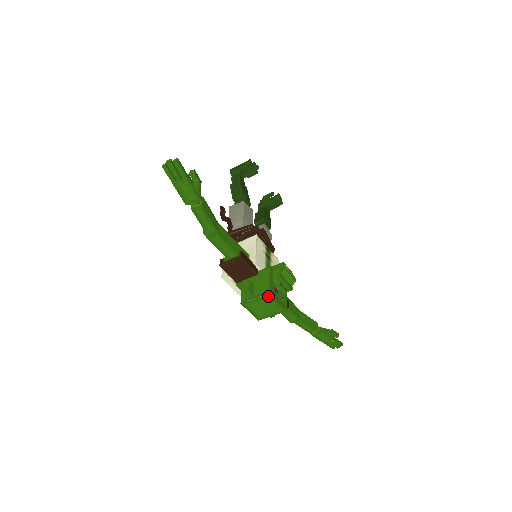
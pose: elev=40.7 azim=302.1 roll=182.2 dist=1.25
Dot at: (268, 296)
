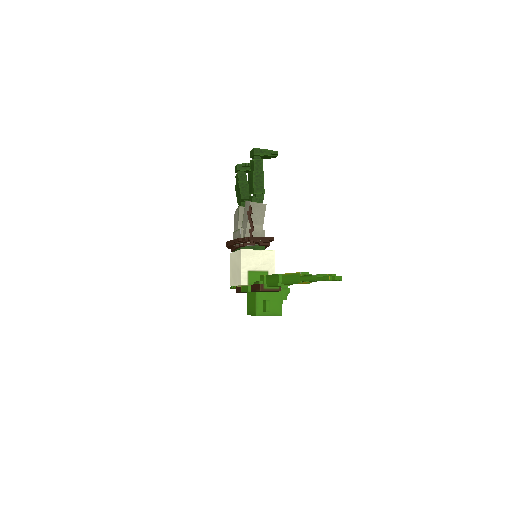
Dot at: (278, 315)
